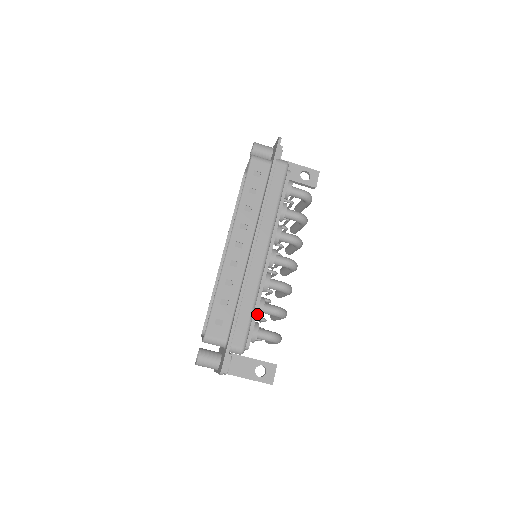
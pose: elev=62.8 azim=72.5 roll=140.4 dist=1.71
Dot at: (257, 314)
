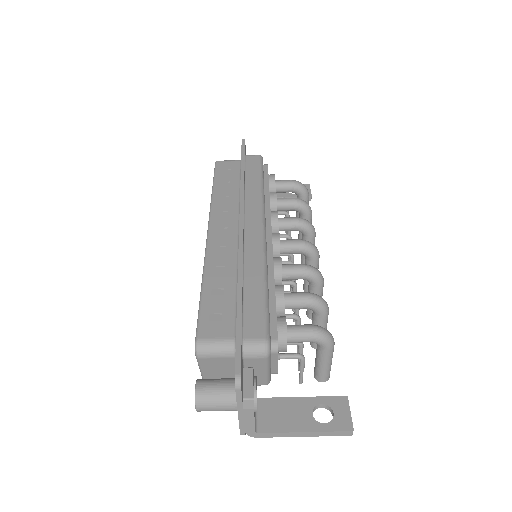
Dot at: (278, 305)
